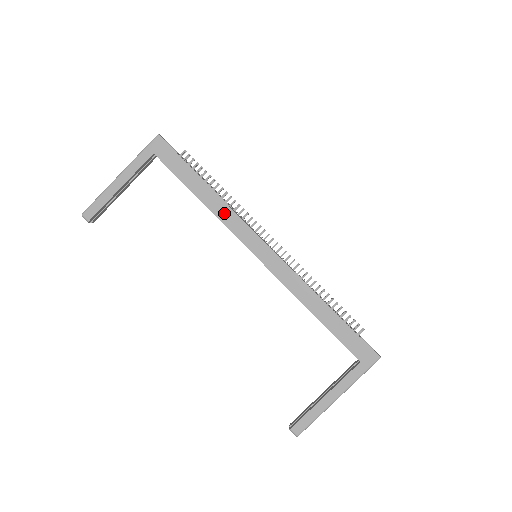
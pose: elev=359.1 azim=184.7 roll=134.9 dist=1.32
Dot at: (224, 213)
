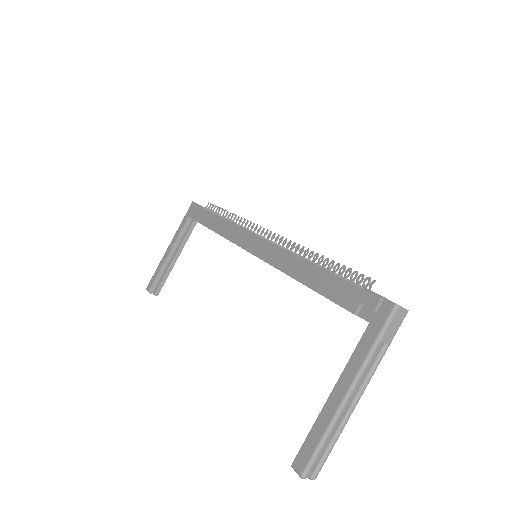
Dot at: (226, 229)
